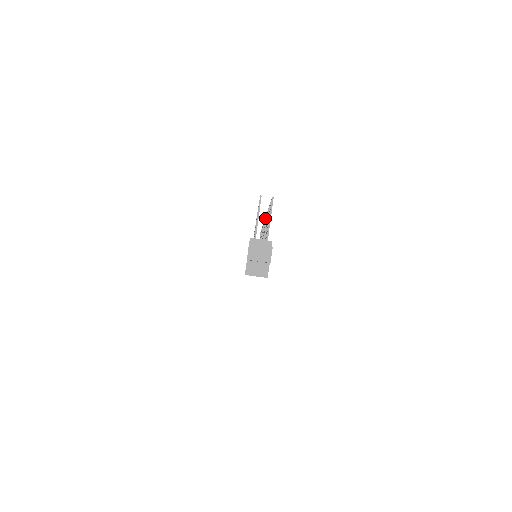
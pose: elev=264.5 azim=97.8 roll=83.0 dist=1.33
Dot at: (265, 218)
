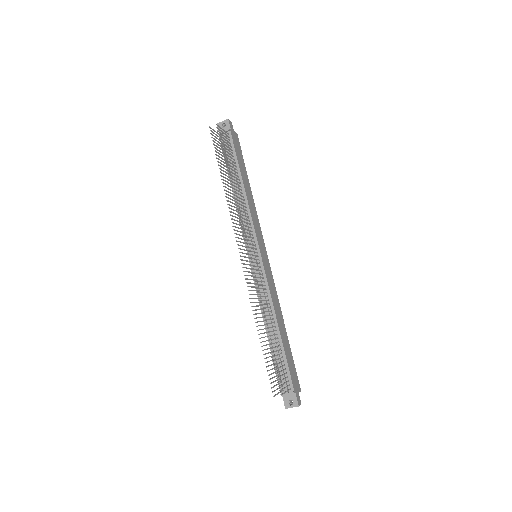
Dot at: occluded
